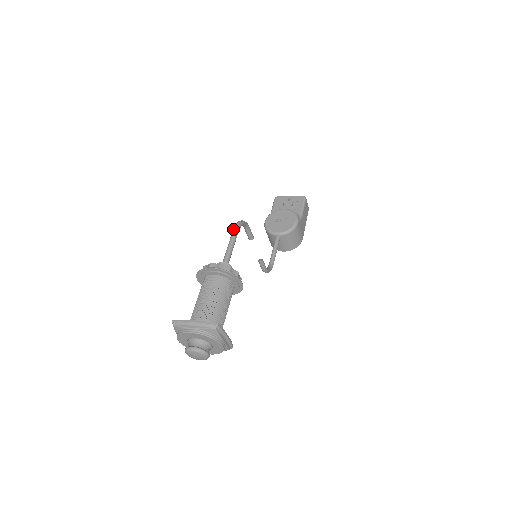
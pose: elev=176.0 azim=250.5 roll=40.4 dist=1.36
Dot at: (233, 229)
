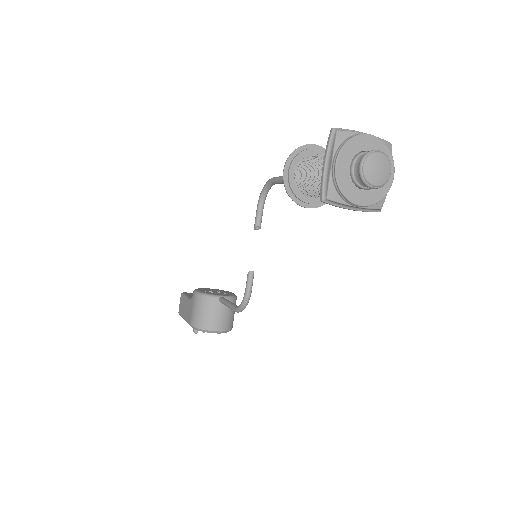
Dot at: (273, 177)
